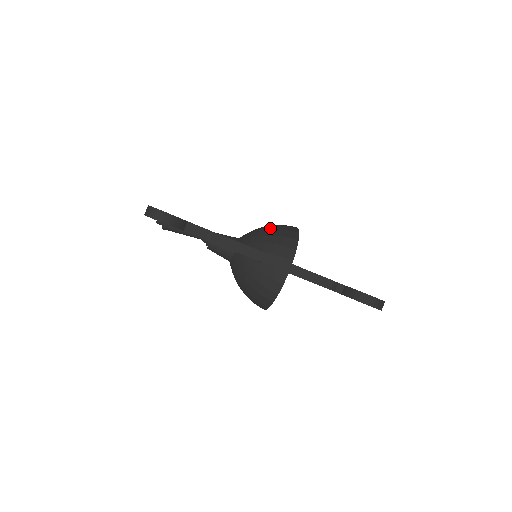
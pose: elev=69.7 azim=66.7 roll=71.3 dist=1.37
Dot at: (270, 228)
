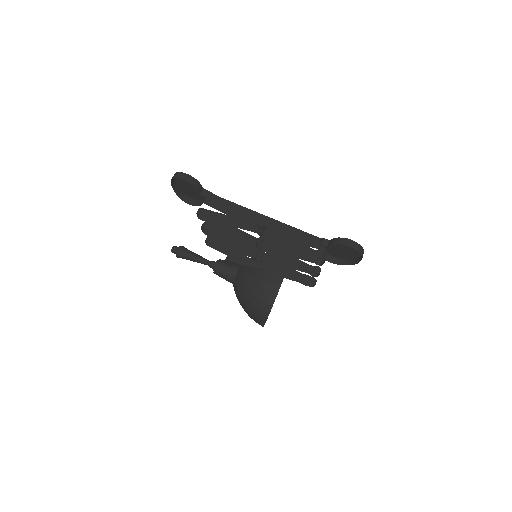
Dot at: occluded
